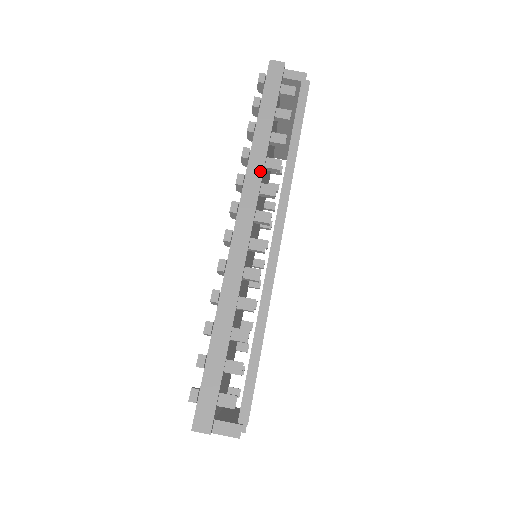
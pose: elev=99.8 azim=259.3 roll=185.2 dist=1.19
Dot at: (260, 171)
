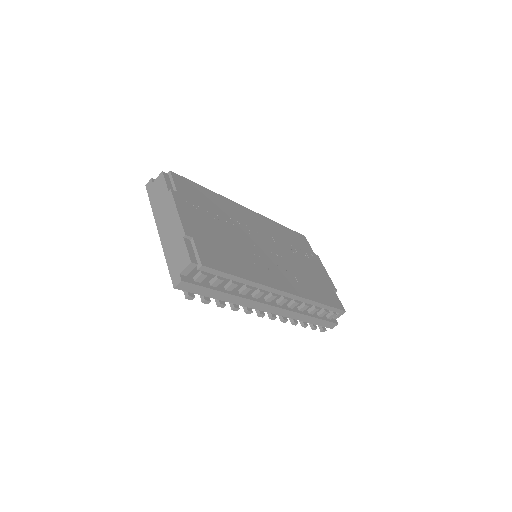
Dot at: (248, 301)
